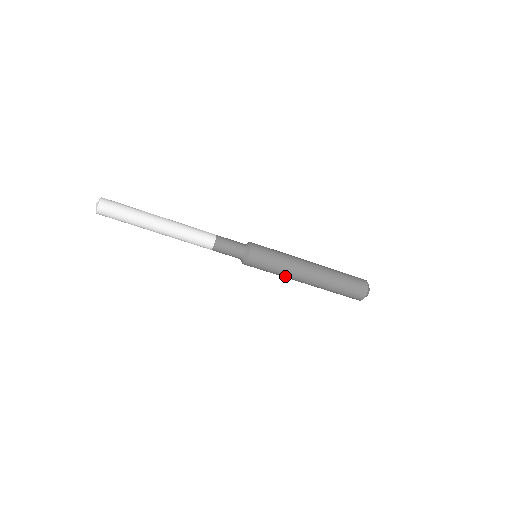
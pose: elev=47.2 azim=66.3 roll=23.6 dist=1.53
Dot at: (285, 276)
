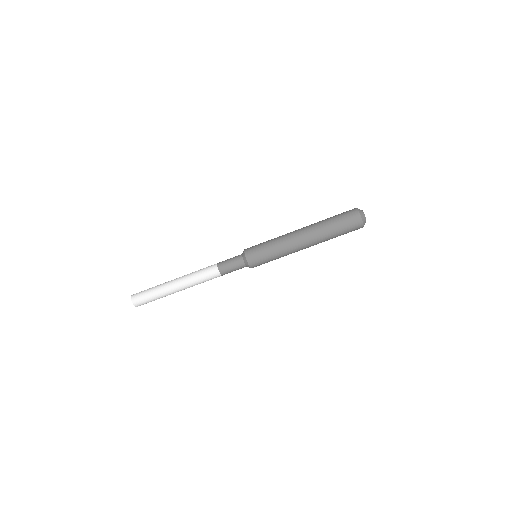
Dot at: (284, 246)
